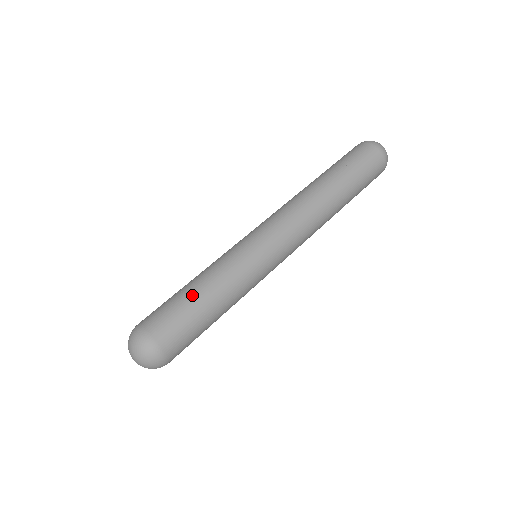
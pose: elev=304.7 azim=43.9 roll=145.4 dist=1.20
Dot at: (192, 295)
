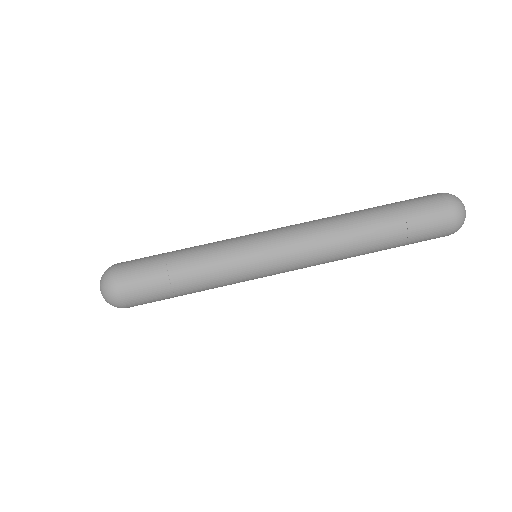
Dot at: (172, 278)
